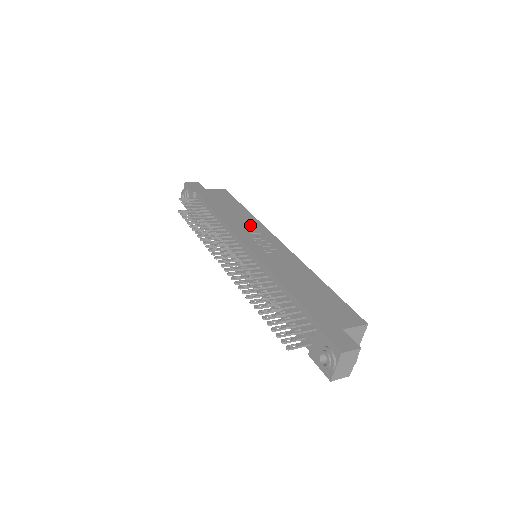
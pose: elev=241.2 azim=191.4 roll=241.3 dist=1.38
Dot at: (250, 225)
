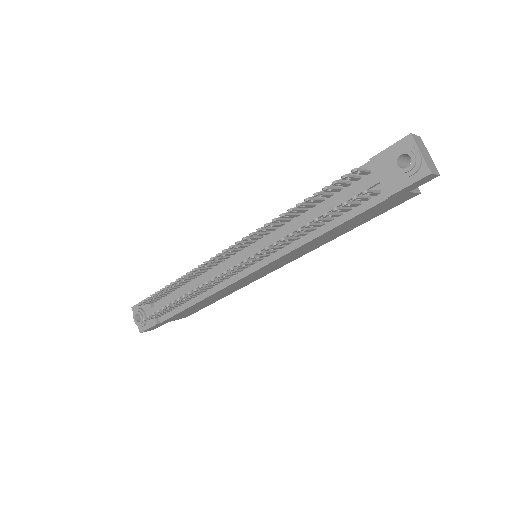
Dot at: occluded
